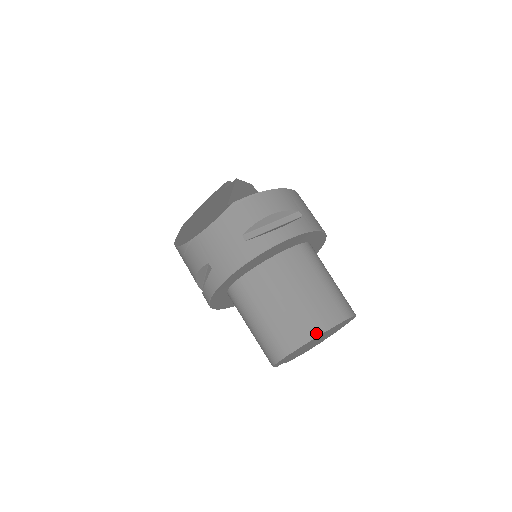
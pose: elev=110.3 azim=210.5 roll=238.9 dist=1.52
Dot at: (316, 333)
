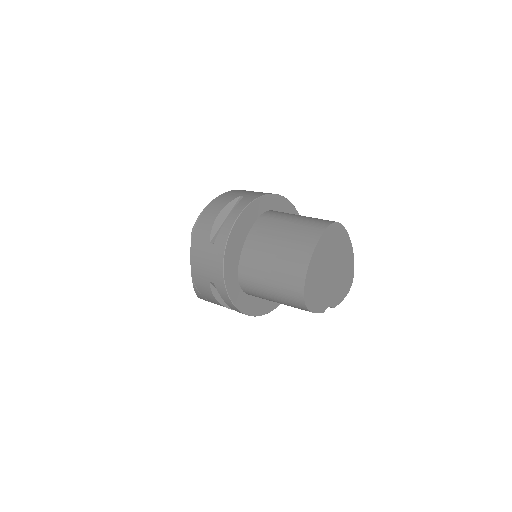
Dot at: (308, 257)
